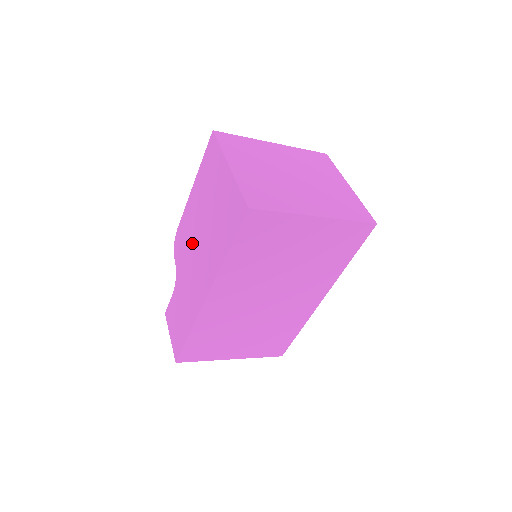
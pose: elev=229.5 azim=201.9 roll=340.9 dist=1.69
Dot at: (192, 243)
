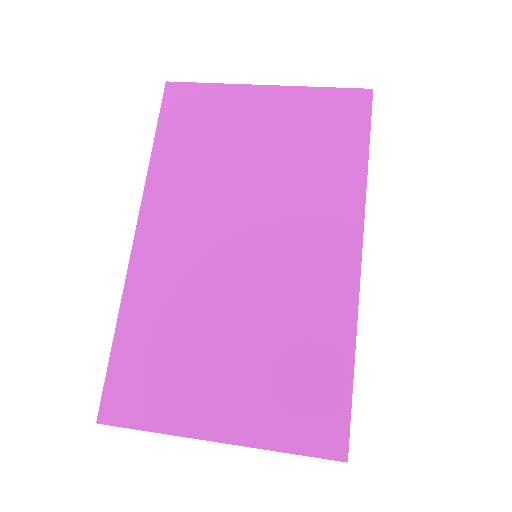
Dot at: occluded
